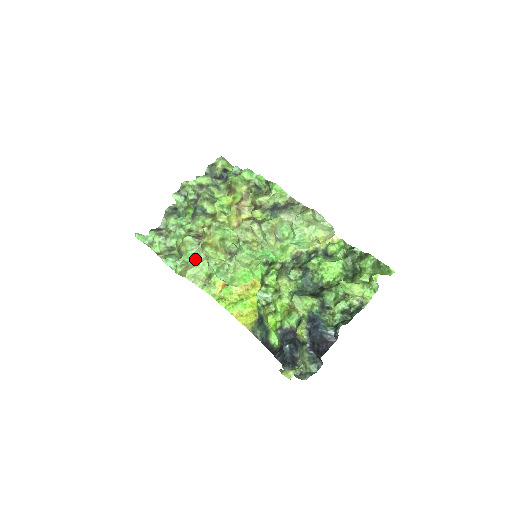
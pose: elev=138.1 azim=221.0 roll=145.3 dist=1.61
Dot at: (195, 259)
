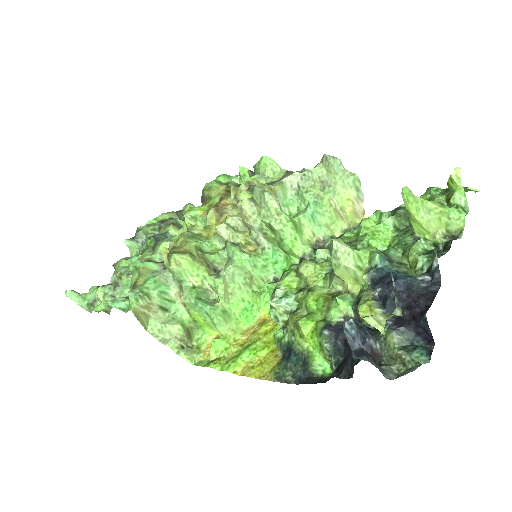
Dot at: (160, 293)
